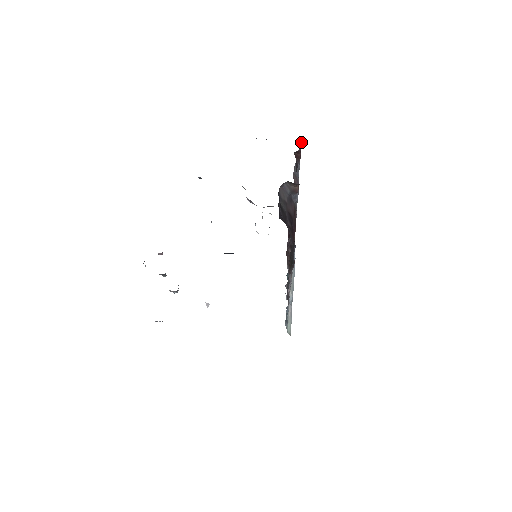
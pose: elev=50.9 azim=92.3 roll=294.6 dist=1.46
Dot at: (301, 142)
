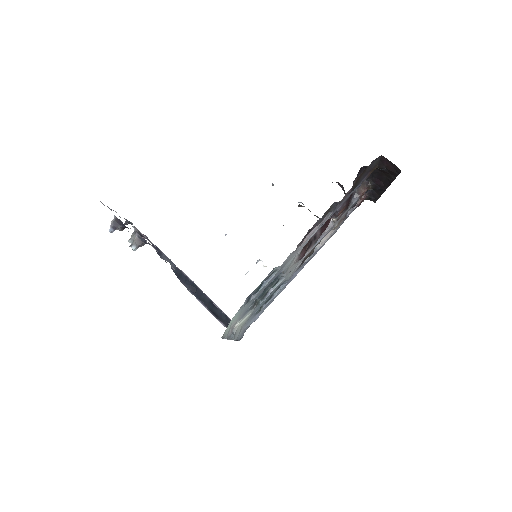
Dot at: occluded
